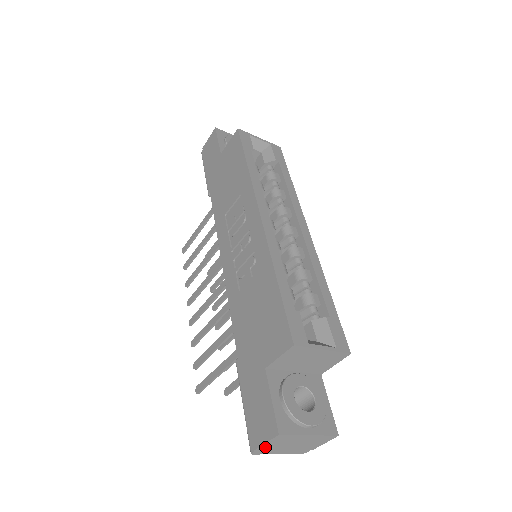
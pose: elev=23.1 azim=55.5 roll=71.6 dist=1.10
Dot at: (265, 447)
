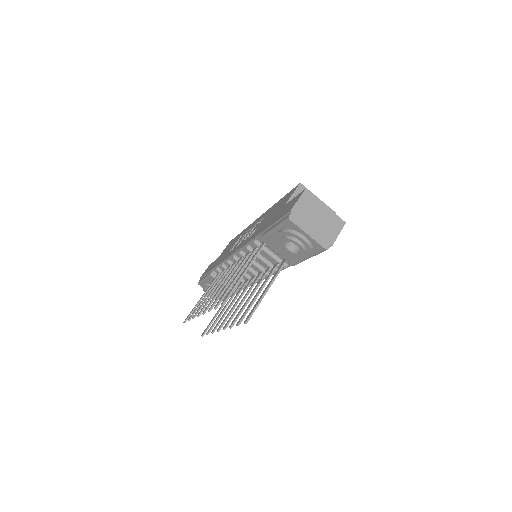
Dot at: (298, 210)
